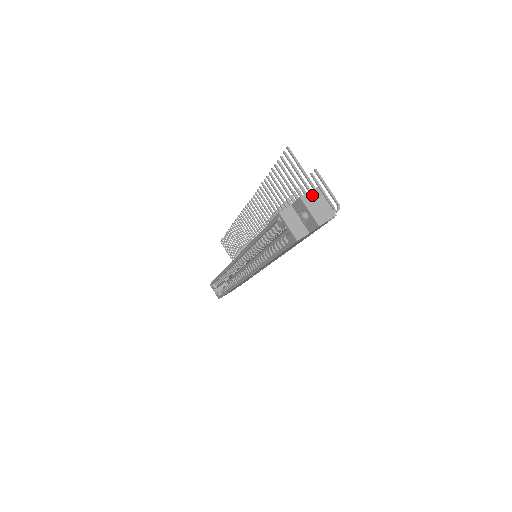
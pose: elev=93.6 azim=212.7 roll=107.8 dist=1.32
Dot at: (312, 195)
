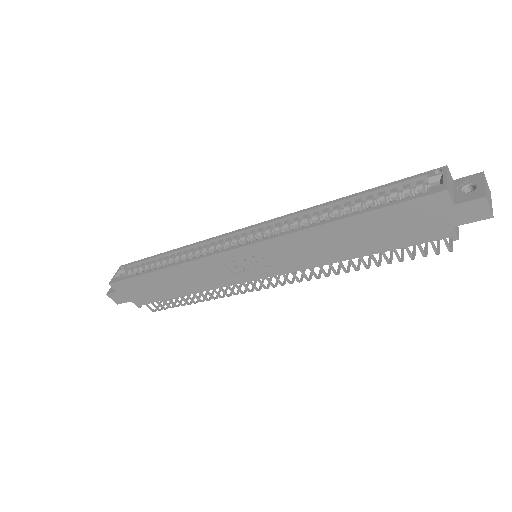
Dot at: (488, 186)
